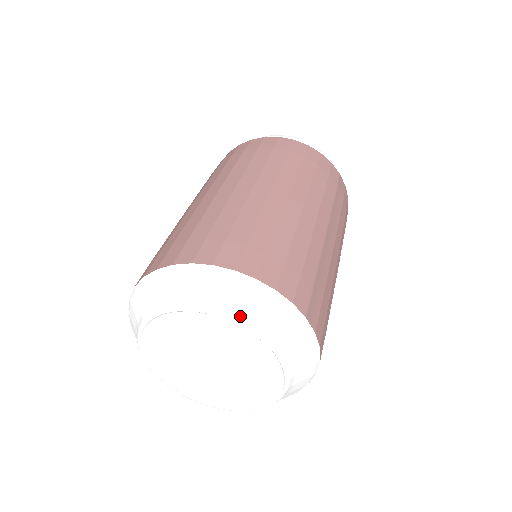
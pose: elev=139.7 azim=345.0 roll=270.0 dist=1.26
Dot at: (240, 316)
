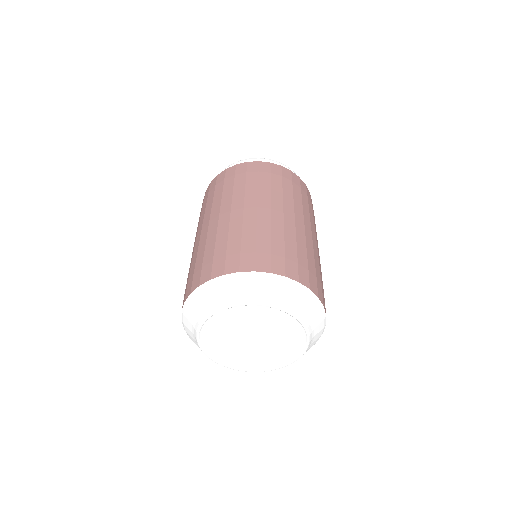
Dot at: (309, 326)
